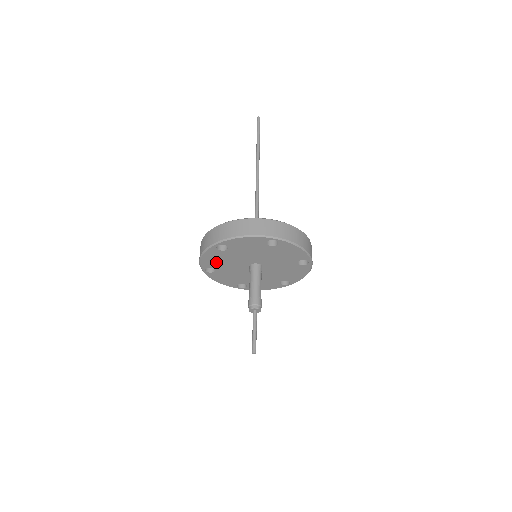
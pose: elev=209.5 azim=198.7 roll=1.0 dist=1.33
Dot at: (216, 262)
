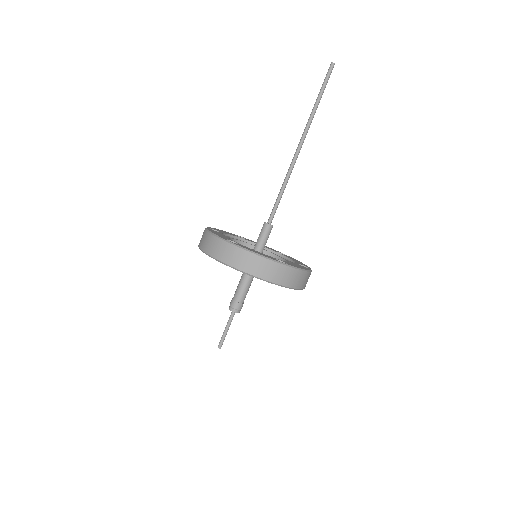
Dot at: occluded
